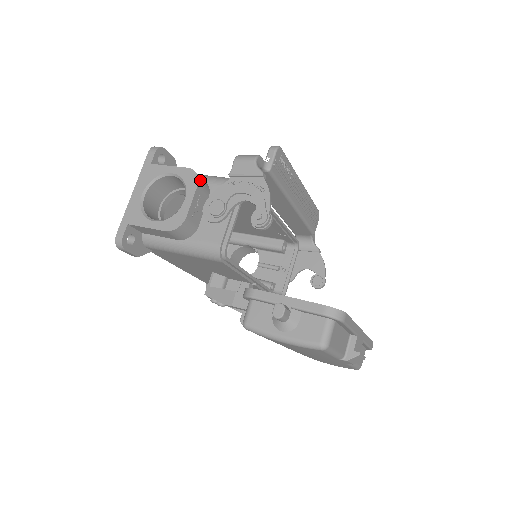
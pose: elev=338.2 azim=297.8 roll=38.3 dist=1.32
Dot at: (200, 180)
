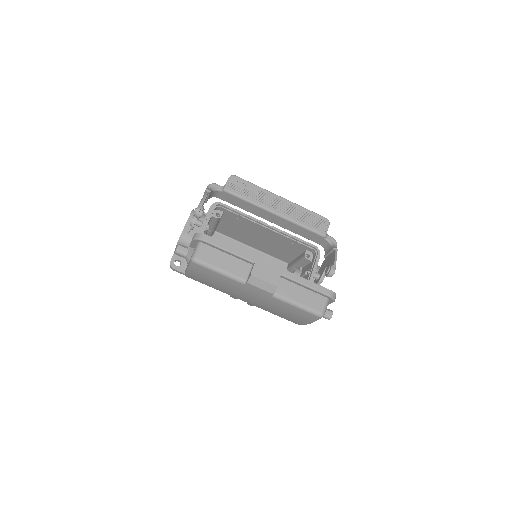
Dot at: (194, 212)
